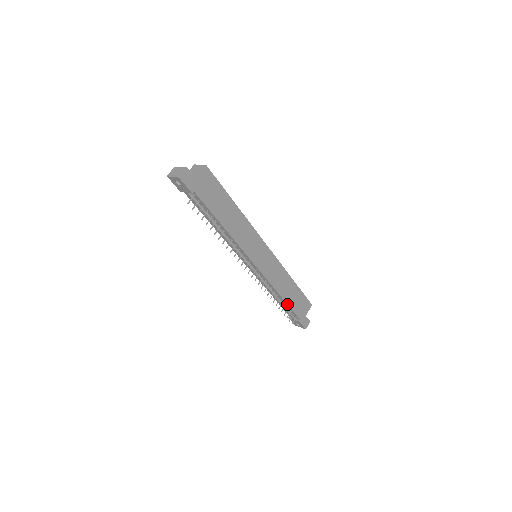
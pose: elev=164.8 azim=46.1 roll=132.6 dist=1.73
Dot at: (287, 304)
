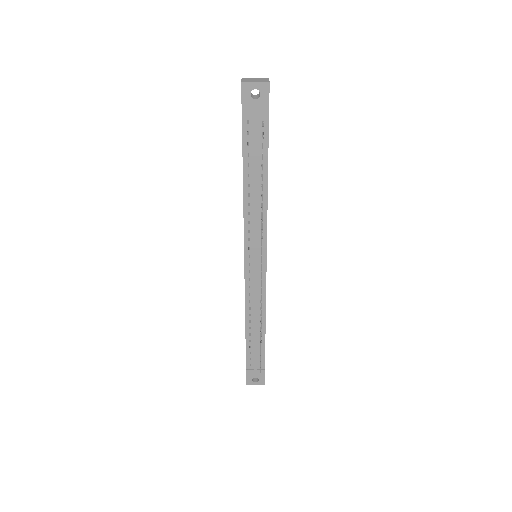
Dot at: occluded
